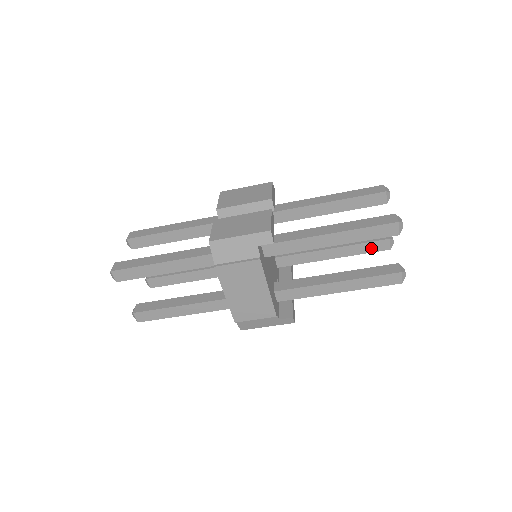
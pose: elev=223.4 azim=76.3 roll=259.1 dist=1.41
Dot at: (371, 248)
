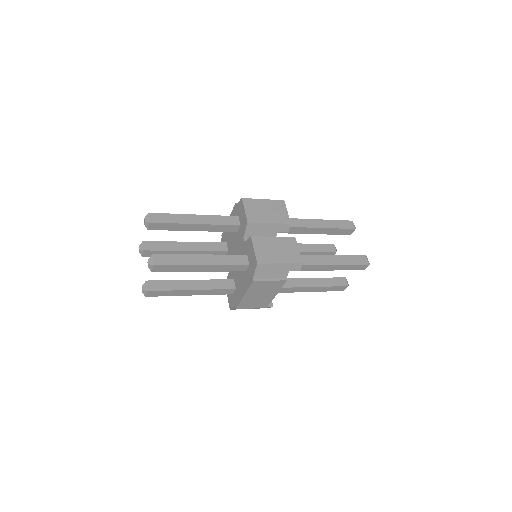
Dot at: occluded
